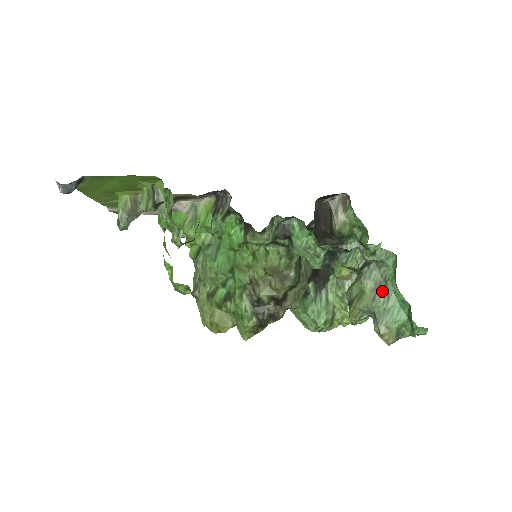
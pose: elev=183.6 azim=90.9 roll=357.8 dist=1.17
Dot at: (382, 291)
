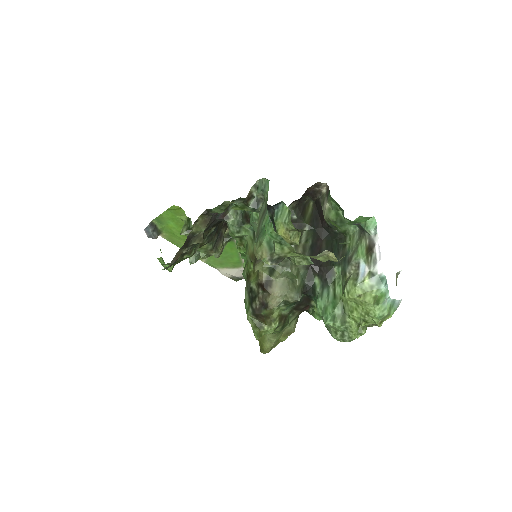
Dot at: (263, 216)
